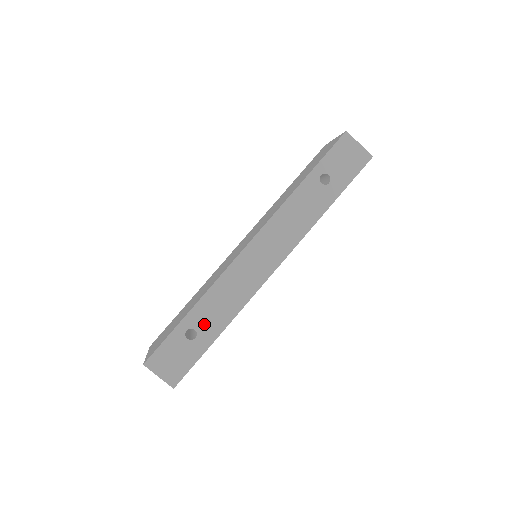
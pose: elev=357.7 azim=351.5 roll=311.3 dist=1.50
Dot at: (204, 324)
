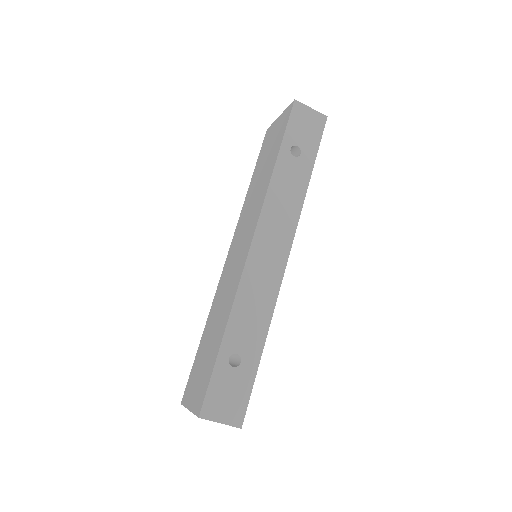
Dot at: (243, 343)
